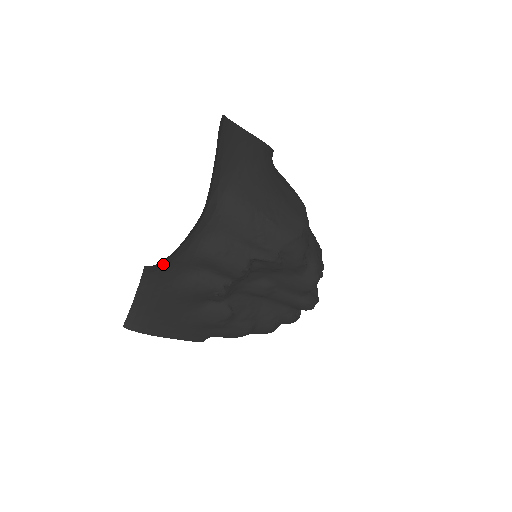
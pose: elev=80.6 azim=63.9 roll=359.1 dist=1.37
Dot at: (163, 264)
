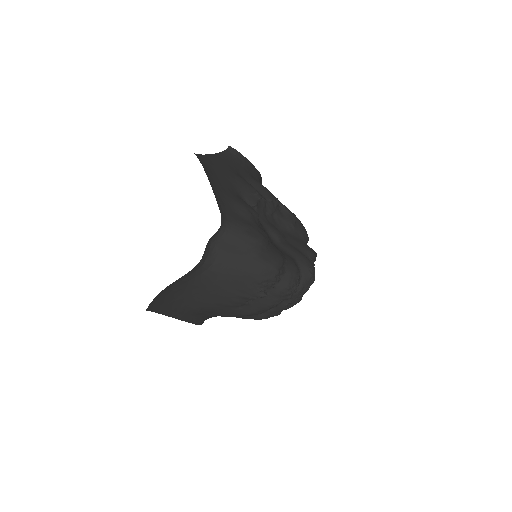
Dot at: (235, 158)
